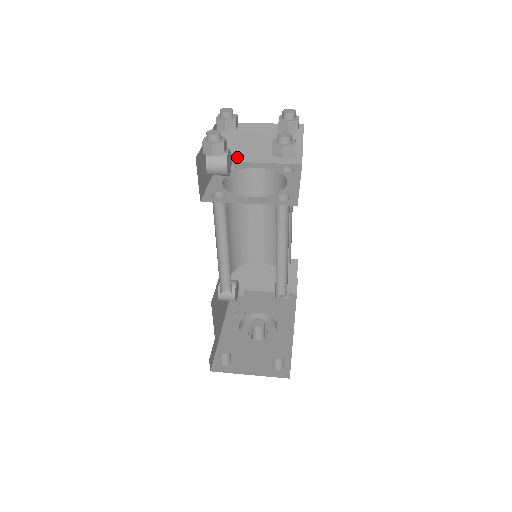
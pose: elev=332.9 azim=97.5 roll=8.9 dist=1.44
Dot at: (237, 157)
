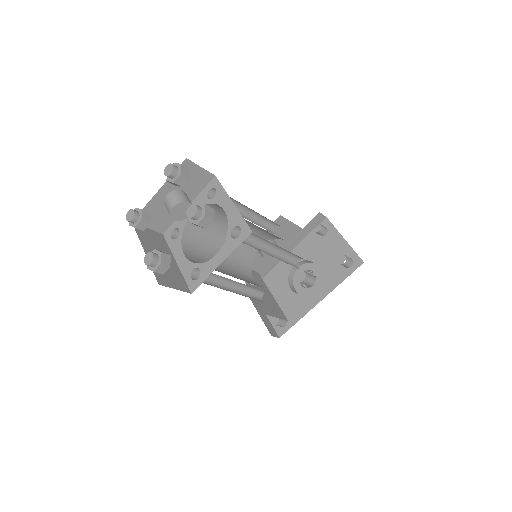
Dot at: occluded
